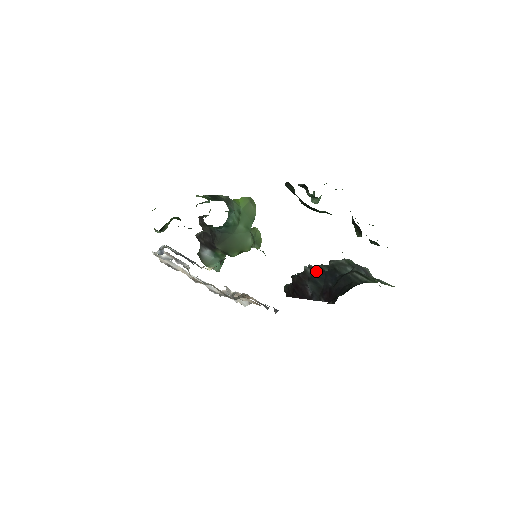
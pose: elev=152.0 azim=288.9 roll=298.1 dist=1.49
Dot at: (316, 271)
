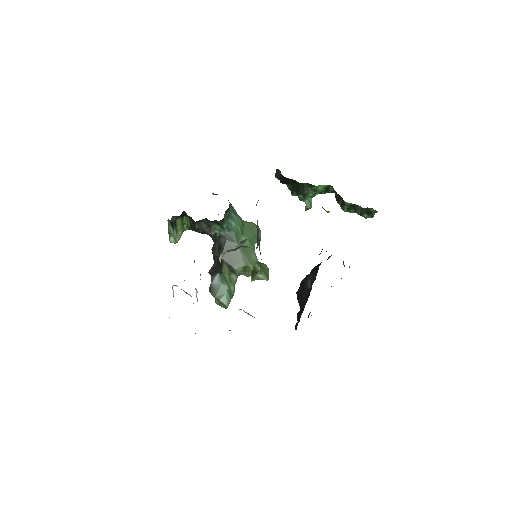
Dot at: occluded
